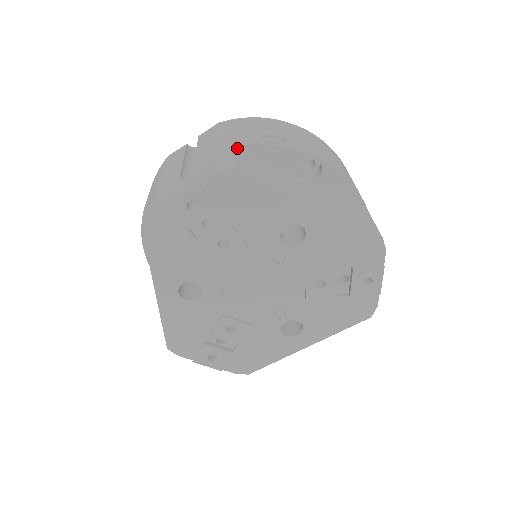
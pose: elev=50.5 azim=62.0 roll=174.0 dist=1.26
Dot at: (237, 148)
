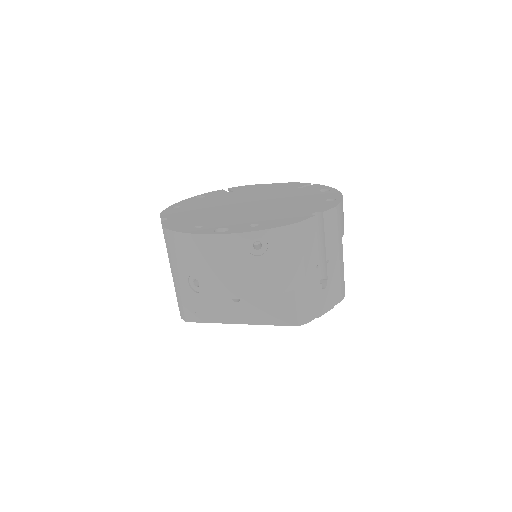
Dot at: (181, 289)
